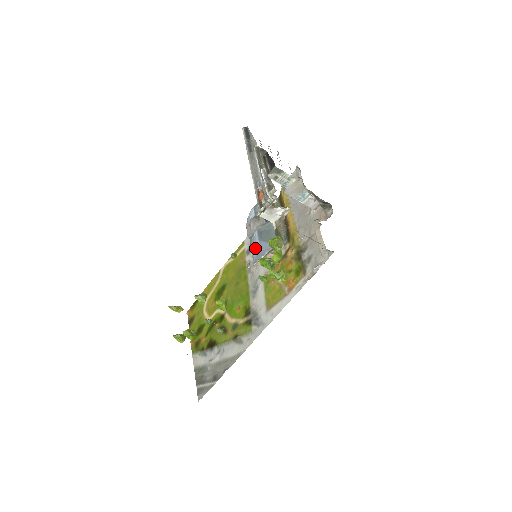
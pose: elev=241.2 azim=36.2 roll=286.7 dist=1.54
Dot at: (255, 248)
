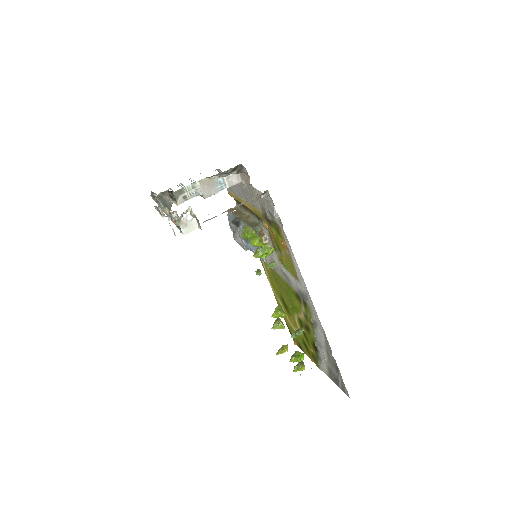
Dot at: occluded
